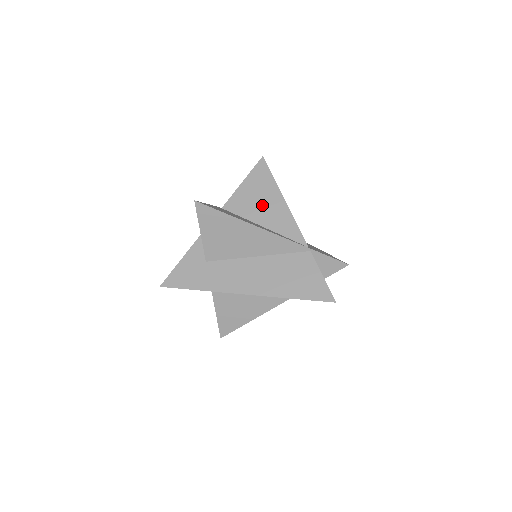
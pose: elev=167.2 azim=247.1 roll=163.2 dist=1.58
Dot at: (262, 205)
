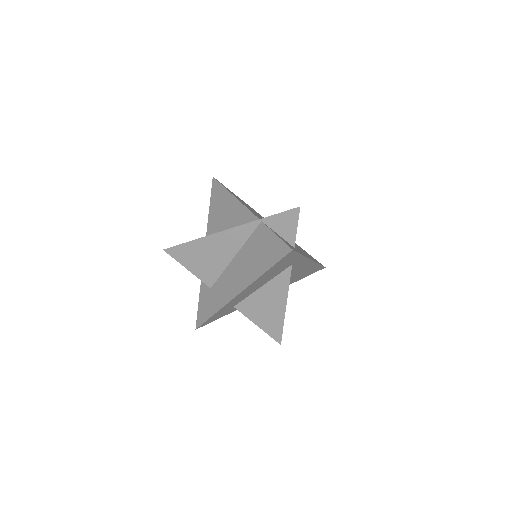
Dot at: (224, 214)
